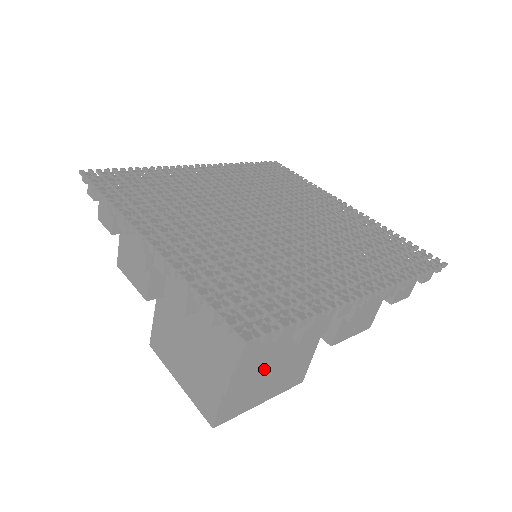
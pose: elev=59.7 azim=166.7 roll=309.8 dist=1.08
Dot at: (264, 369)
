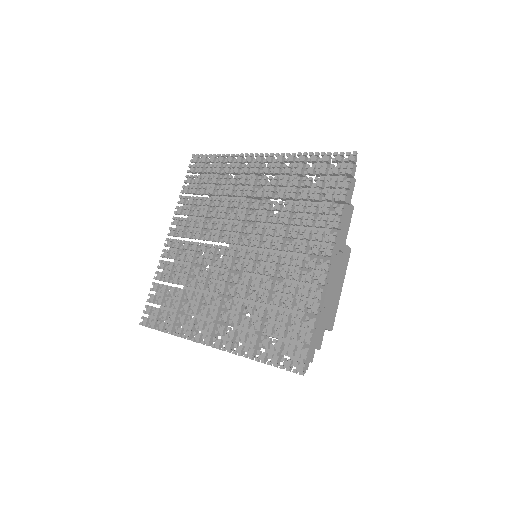
Dot at: occluded
